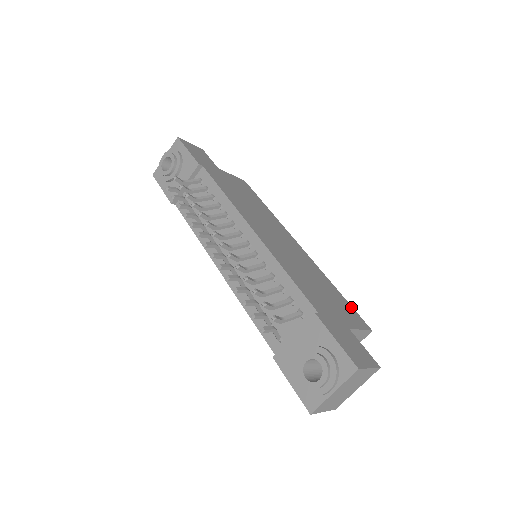
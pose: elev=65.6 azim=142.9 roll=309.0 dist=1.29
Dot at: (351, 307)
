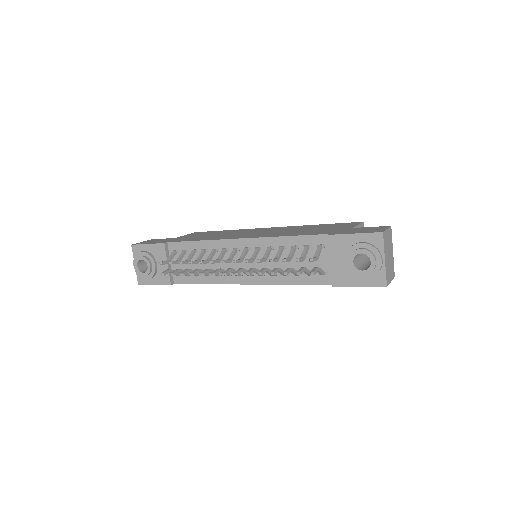
Dot at: occluded
